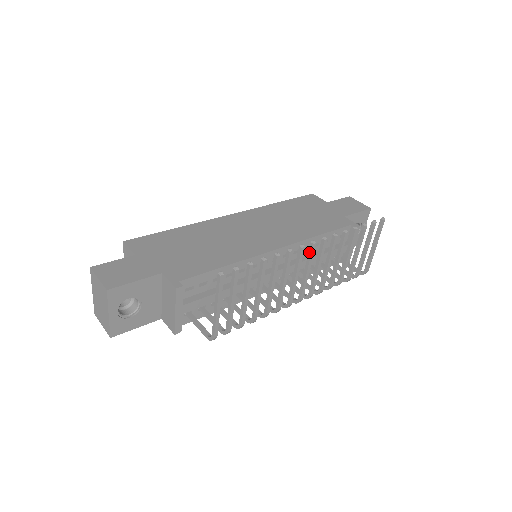
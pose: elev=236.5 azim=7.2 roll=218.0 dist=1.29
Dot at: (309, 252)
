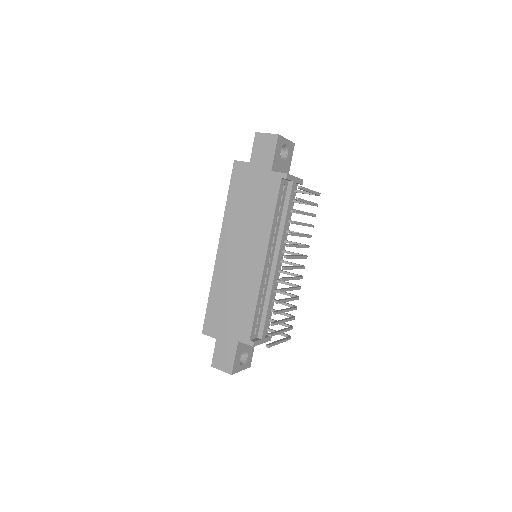
Dot at: (286, 269)
